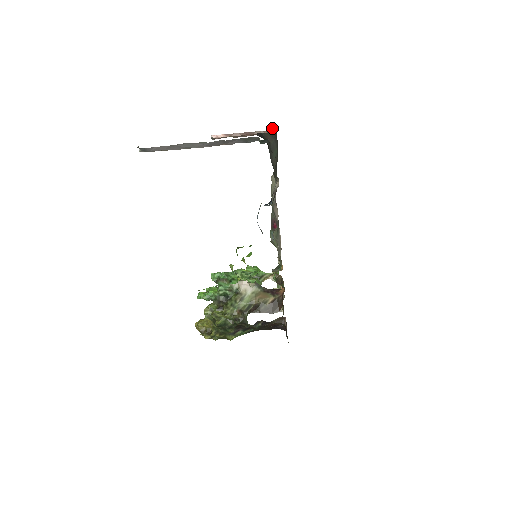
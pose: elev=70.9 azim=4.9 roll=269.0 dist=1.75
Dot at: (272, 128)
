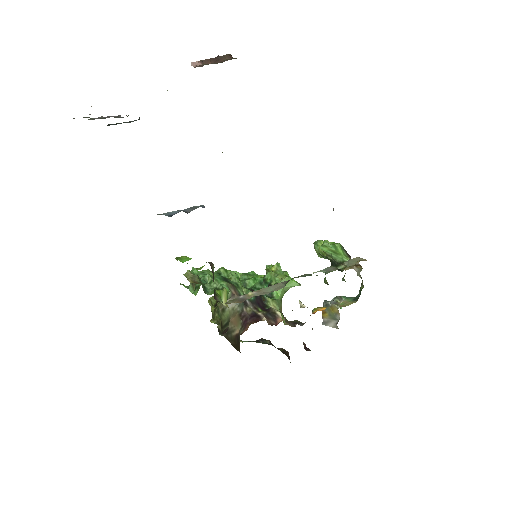
Dot at: occluded
